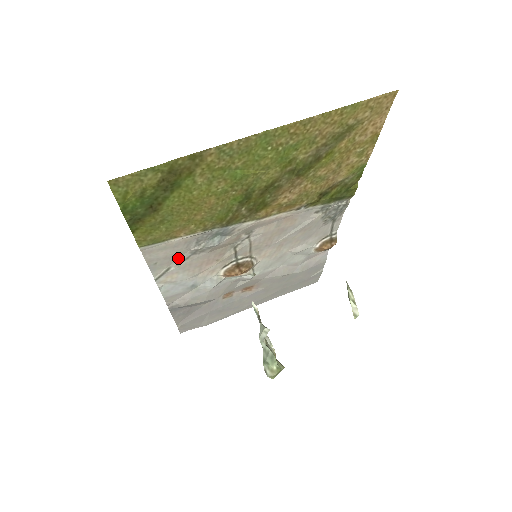
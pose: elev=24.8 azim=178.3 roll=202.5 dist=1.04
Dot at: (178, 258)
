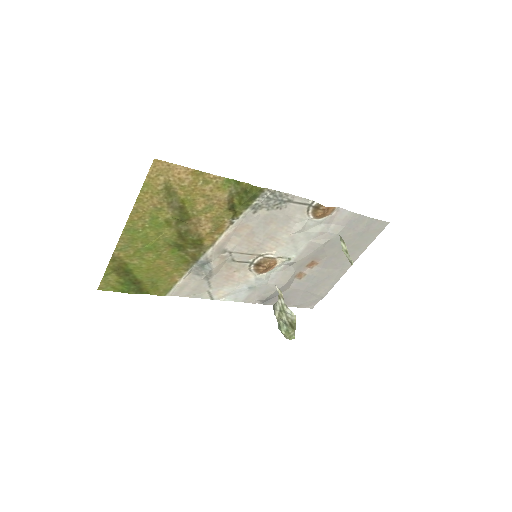
Dot at: (204, 285)
